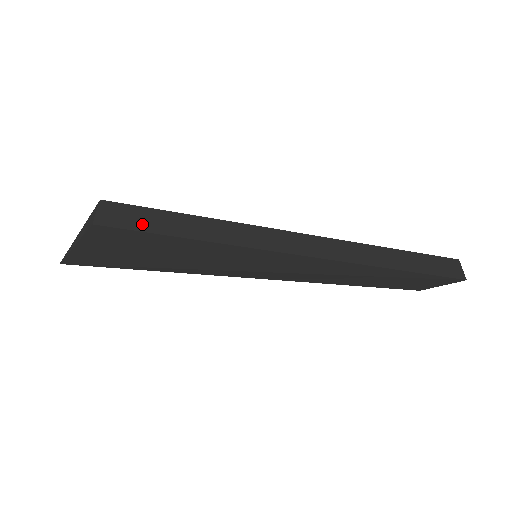
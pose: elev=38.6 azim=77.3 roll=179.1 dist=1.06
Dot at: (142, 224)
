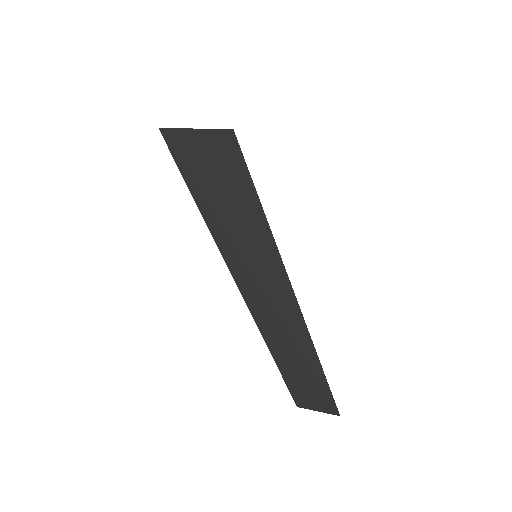
Dot at: occluded
